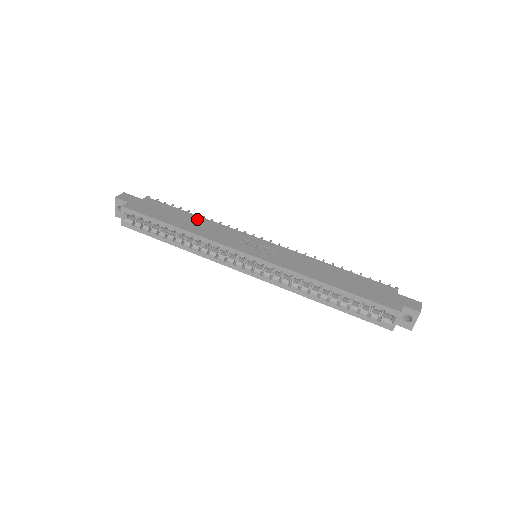
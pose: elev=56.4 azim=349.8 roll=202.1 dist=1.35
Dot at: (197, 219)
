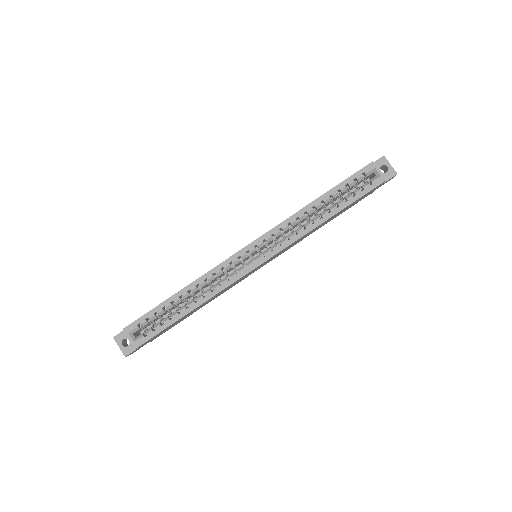
Dot at: occluded
